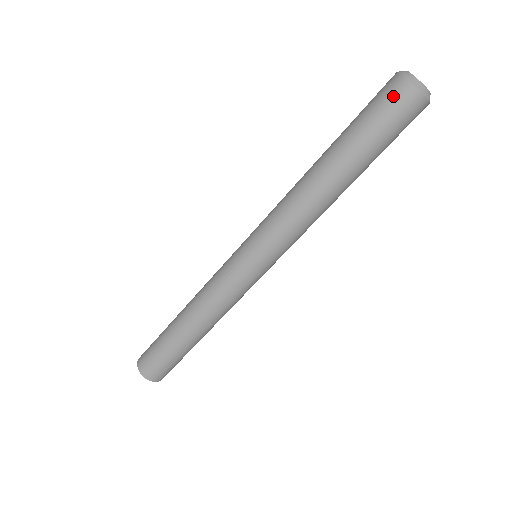
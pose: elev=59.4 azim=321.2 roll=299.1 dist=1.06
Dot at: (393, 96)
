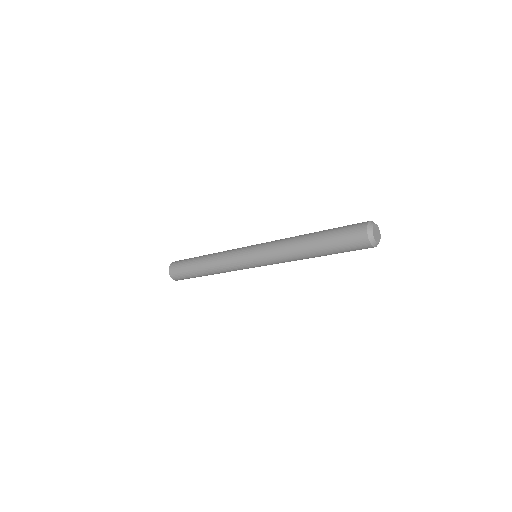
Dot at: (357, 240)
